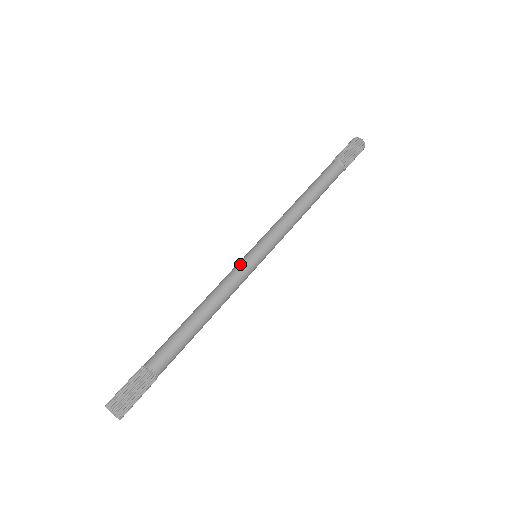
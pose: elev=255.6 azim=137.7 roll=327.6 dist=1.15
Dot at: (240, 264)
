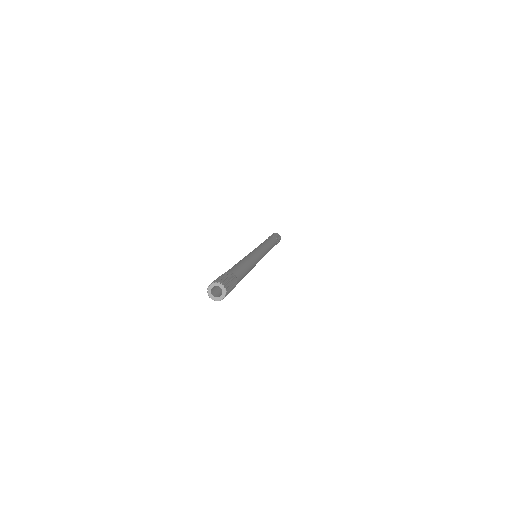
Dot at: occluded
